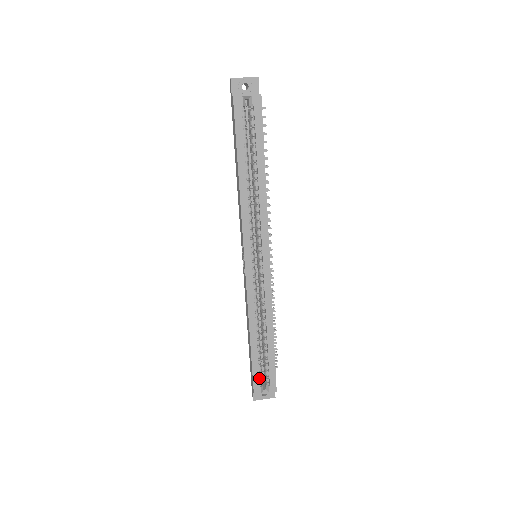
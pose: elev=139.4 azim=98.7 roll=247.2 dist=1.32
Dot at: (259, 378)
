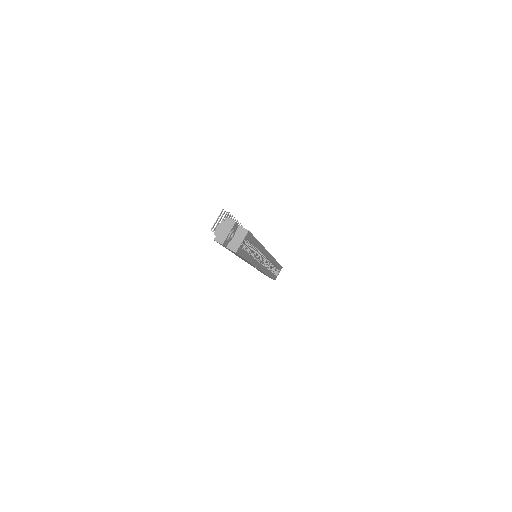
Dot at: occluded
